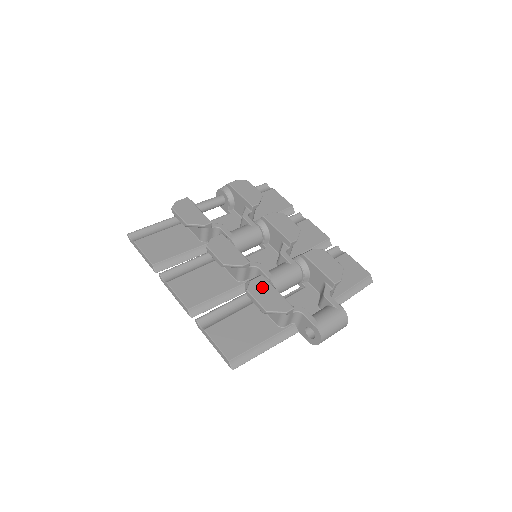
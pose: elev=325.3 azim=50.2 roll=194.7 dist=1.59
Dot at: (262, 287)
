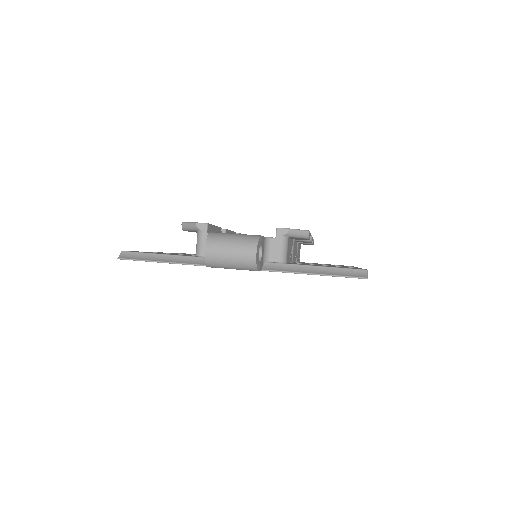
Dot at: occluded
